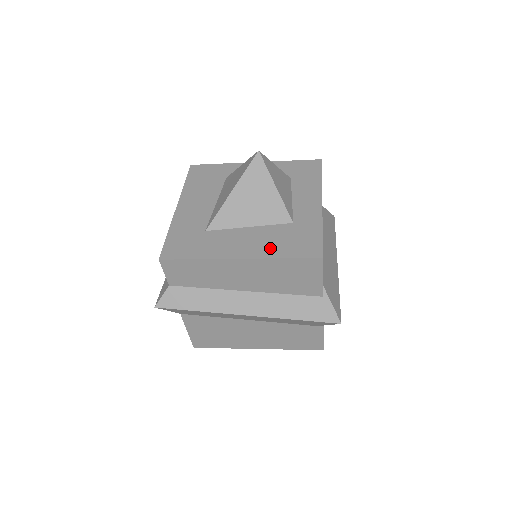
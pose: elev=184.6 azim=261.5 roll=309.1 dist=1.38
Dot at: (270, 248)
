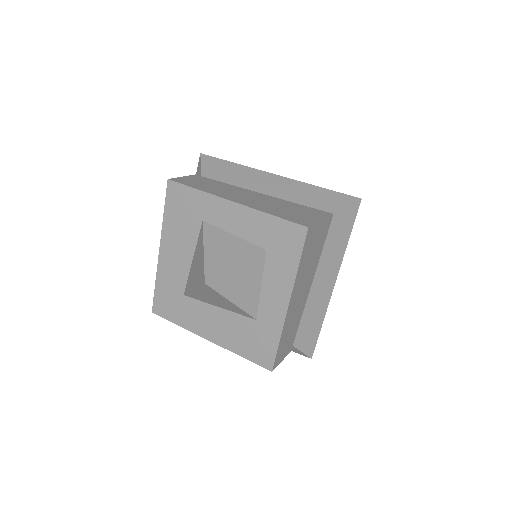
Dot at: (233, 341)
